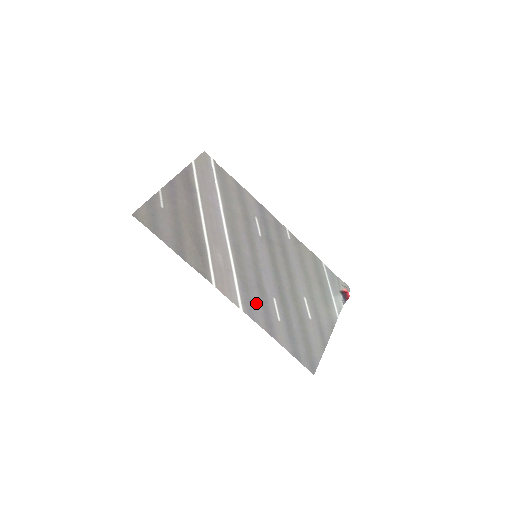
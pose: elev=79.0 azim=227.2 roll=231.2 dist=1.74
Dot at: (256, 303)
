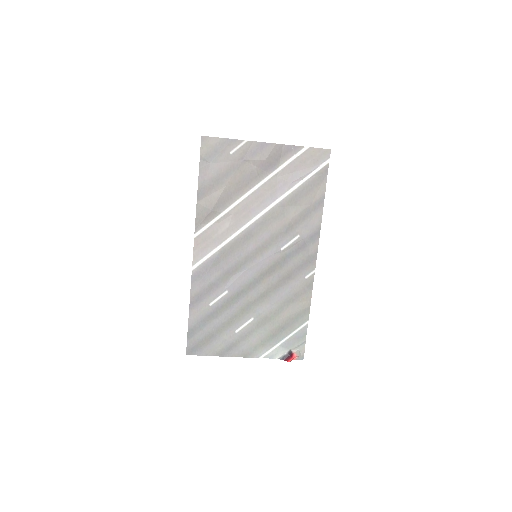
Dot at: (209, 278)
